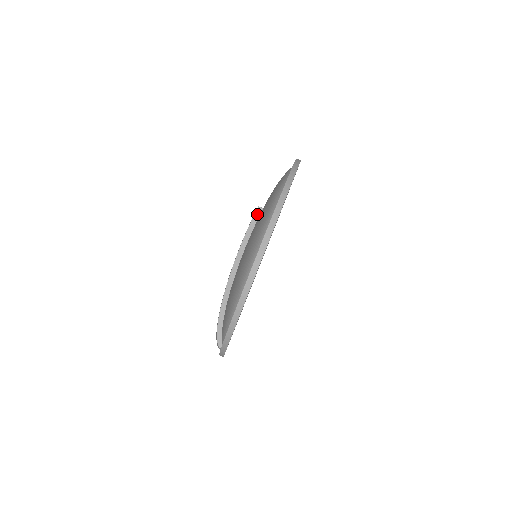
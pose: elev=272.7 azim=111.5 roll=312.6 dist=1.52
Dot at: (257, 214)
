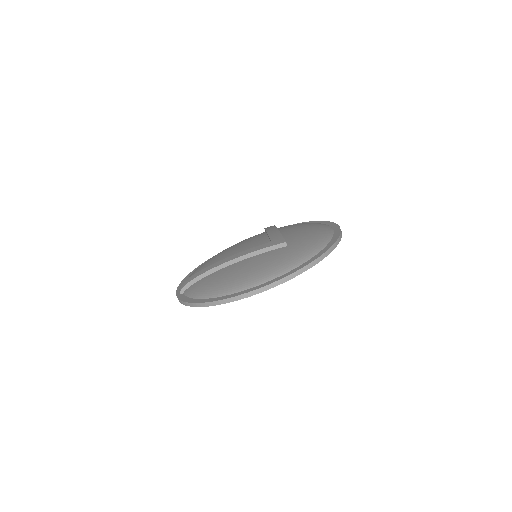
Dot at: (280, 245)
